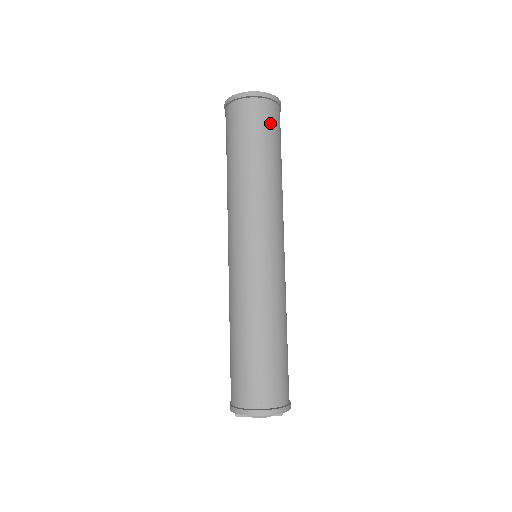
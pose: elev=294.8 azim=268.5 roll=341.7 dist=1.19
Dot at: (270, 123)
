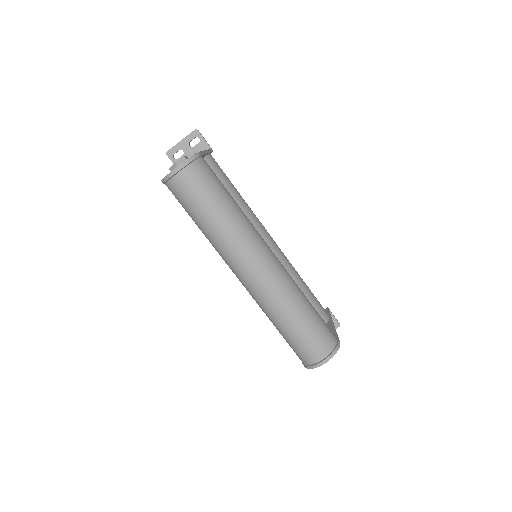
Dot at: (203, 180)
